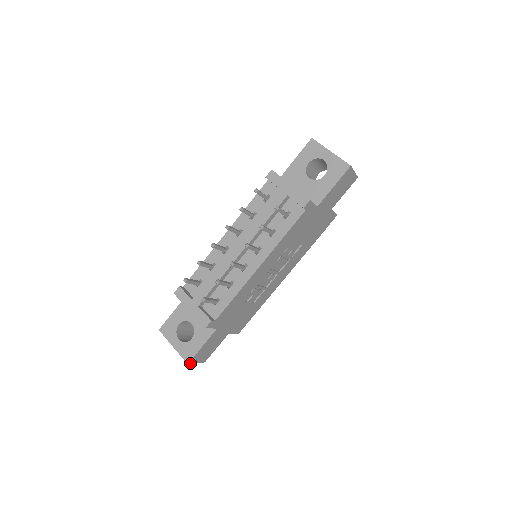
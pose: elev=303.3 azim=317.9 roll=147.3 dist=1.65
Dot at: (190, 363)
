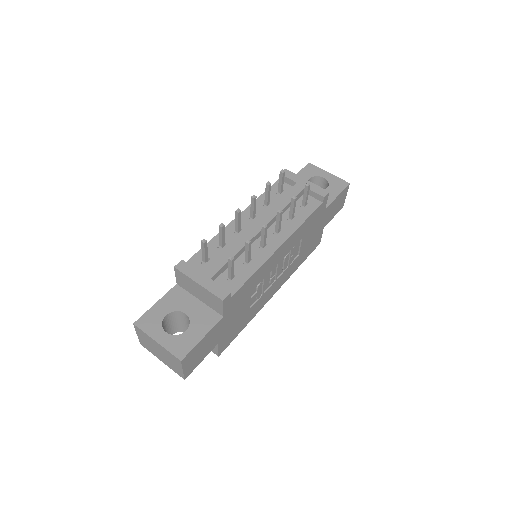
Dot at: (182, 362)
